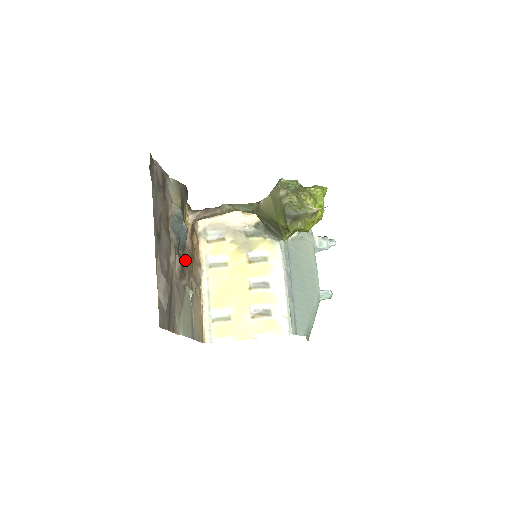
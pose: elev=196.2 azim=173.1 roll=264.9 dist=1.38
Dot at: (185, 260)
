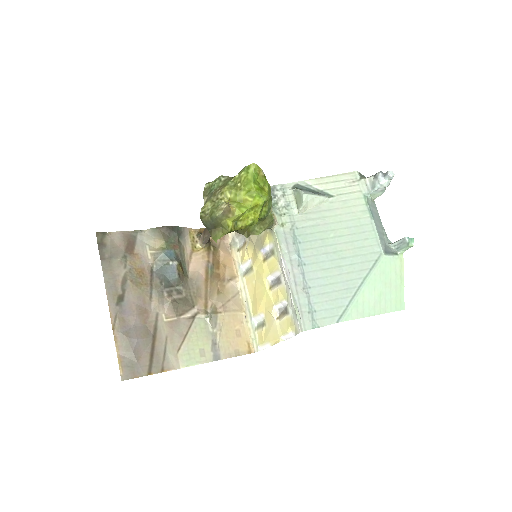
Dot at: (191, 291)
